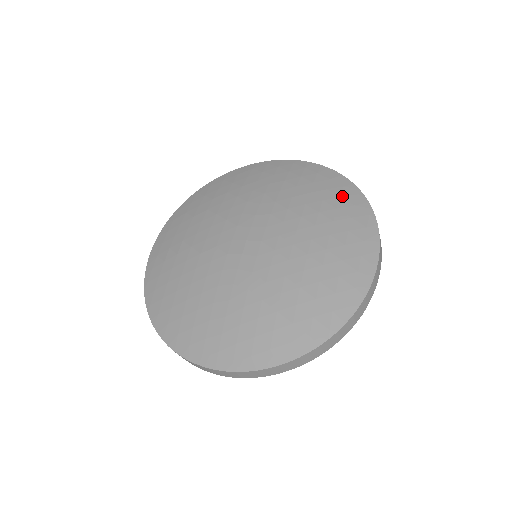
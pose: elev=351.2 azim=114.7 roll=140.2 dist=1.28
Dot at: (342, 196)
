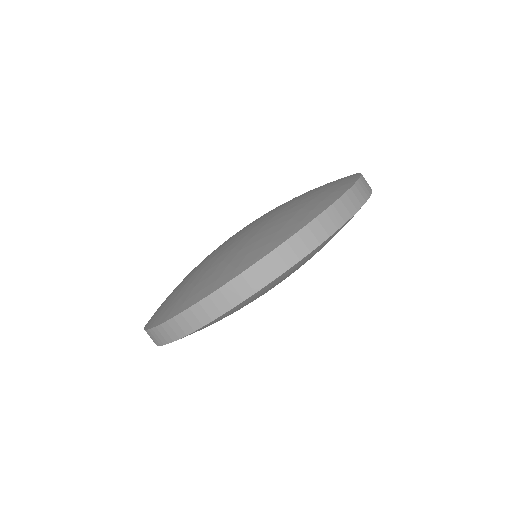
Dot at: (338, 180)
